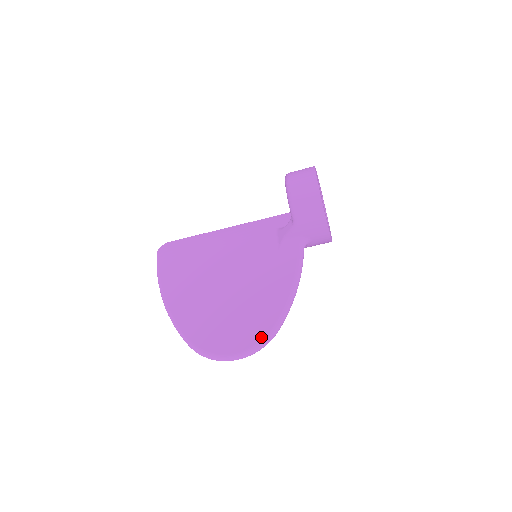
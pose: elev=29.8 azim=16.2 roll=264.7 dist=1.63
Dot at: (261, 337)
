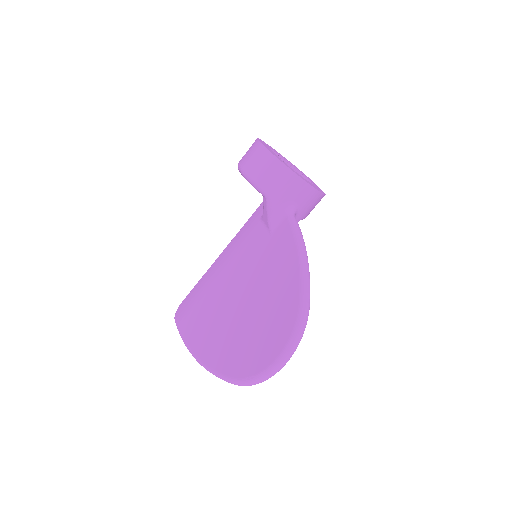
Dot at: (293, 324)
